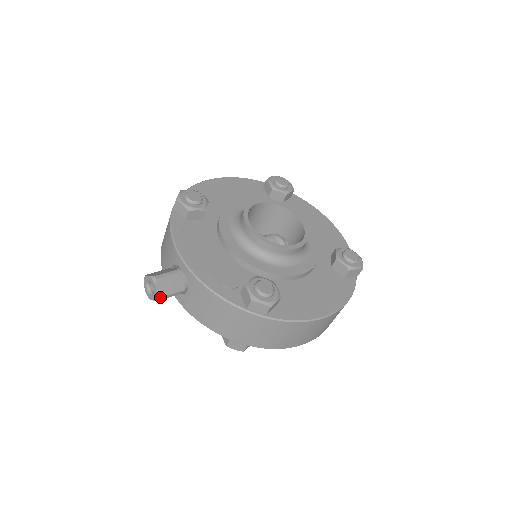
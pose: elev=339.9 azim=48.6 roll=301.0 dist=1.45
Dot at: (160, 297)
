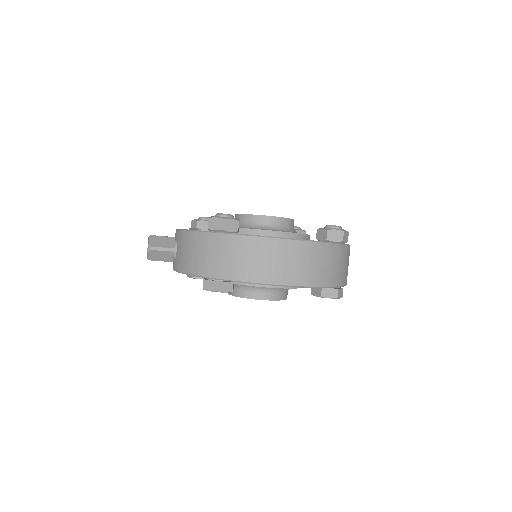
Dot at: (151, 246)
